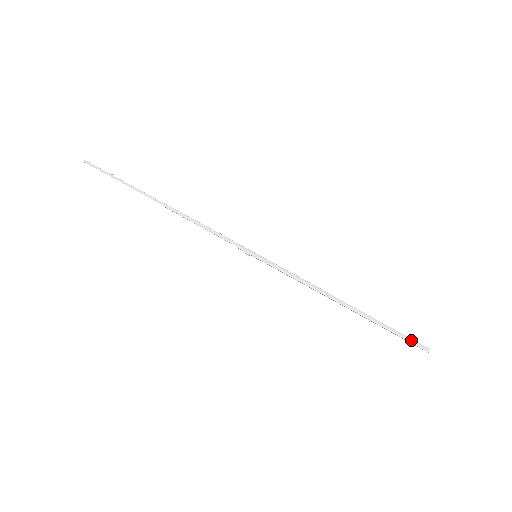
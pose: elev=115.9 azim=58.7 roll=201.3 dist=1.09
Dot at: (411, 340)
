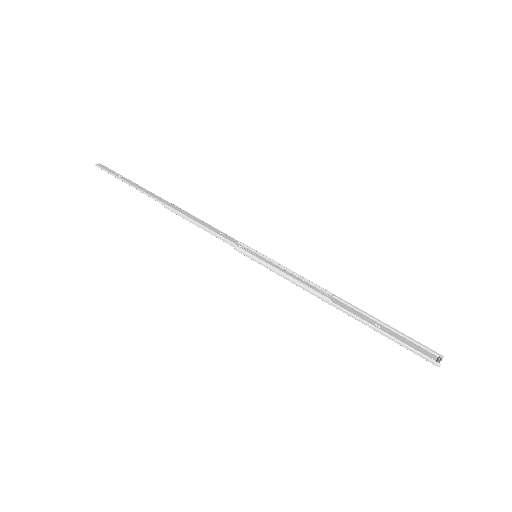
Dot at: (418, 354)
